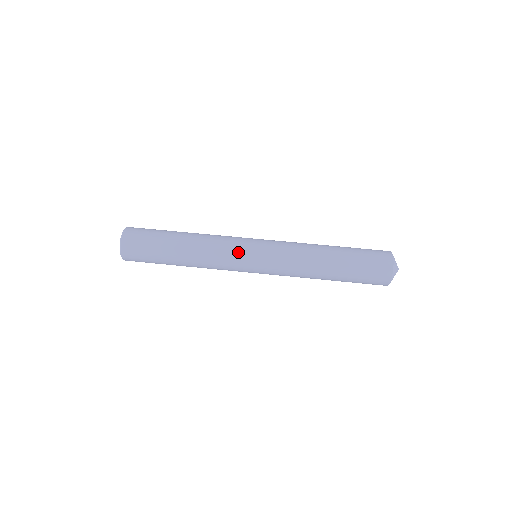
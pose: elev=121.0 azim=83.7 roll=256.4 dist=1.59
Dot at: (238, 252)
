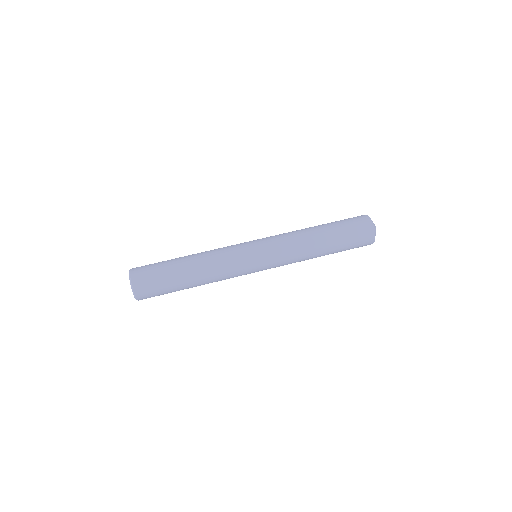
Dot at: (243, 261)
